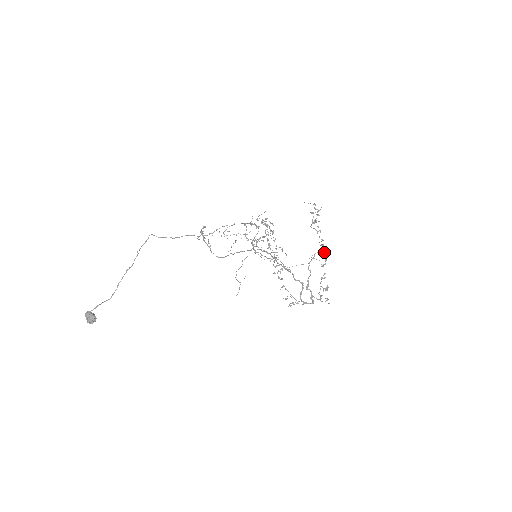
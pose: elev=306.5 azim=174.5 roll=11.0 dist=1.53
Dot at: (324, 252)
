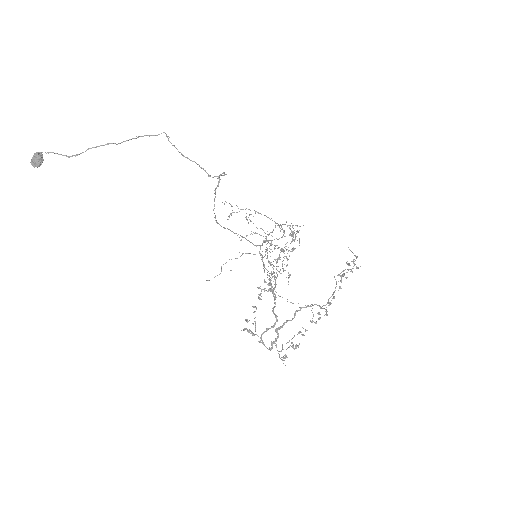
Dot at: occluded
